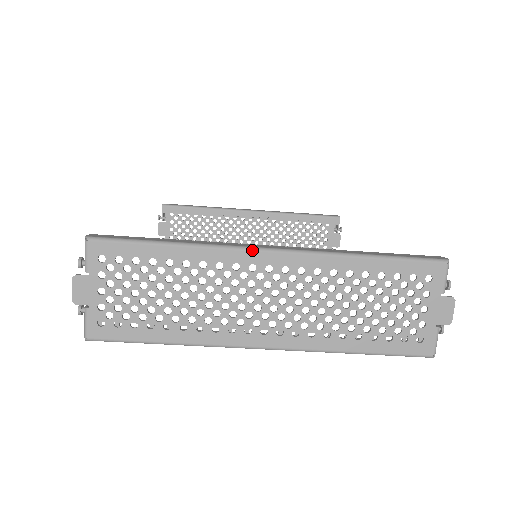
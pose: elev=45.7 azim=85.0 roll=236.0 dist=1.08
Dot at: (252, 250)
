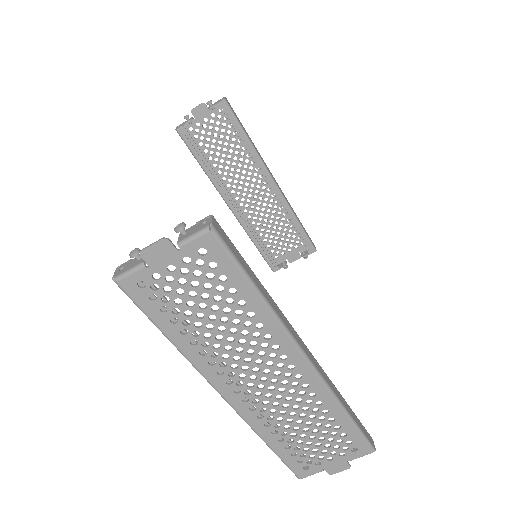
Dot at: (298, 349)
